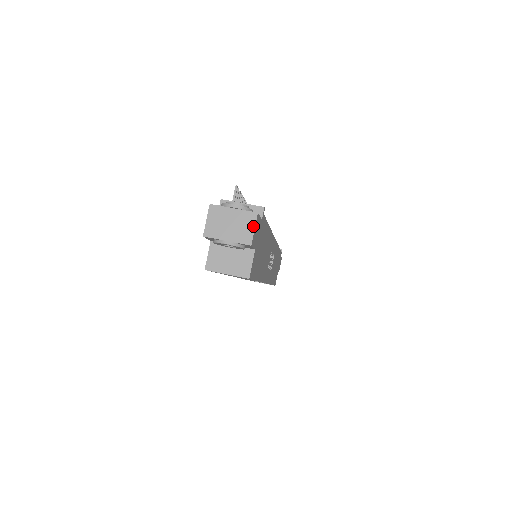
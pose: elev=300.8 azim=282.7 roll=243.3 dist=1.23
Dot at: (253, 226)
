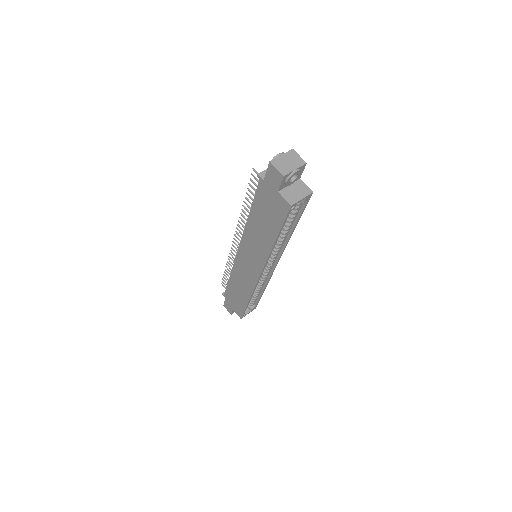
Dot at: (298, 155)
